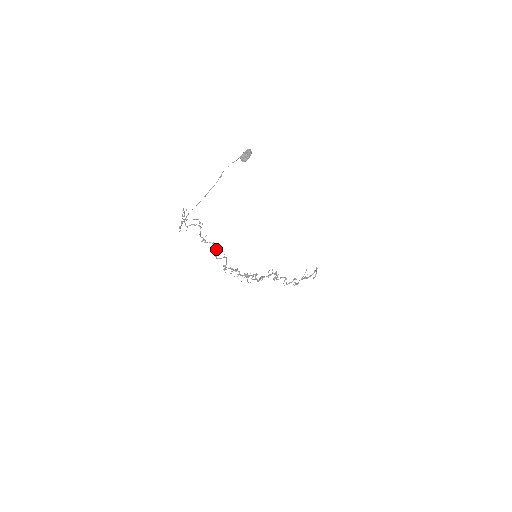
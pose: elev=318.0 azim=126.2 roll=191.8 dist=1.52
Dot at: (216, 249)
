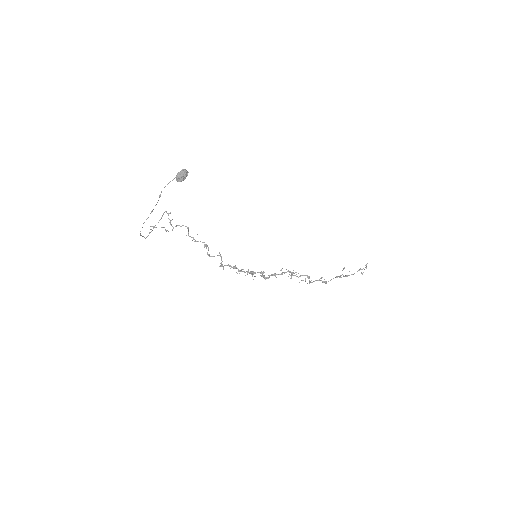
Dot at: (208, 248)
